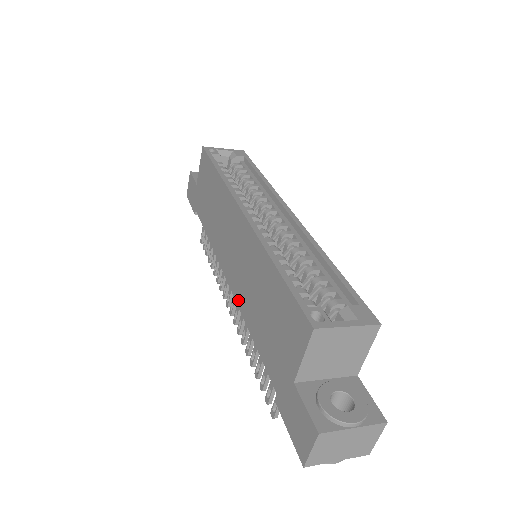
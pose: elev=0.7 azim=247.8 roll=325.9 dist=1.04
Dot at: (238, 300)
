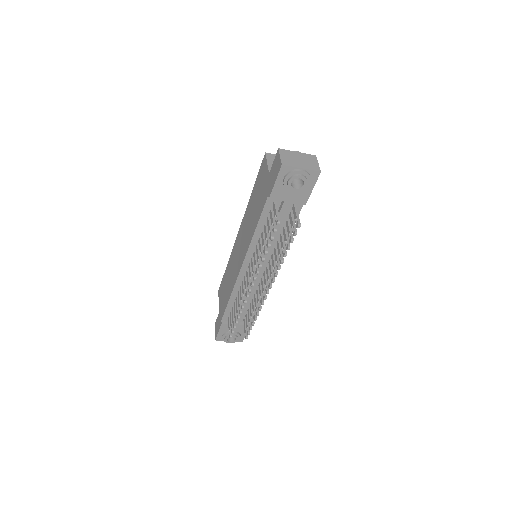
Dot at: (248, 246)
